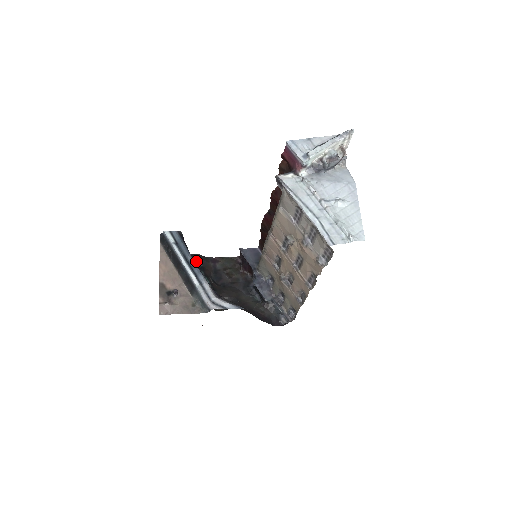
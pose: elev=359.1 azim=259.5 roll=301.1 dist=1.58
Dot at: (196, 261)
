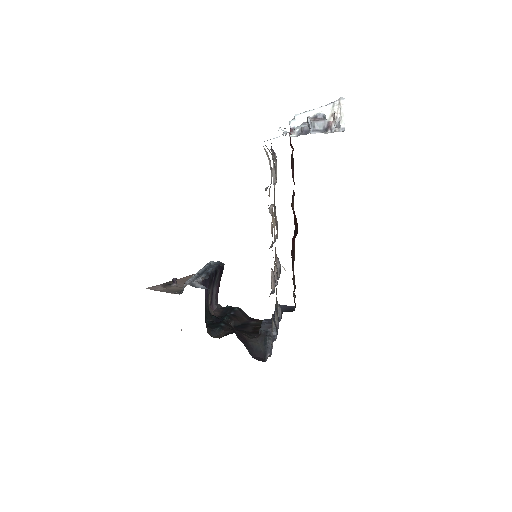
Dot at: (233, 310)
